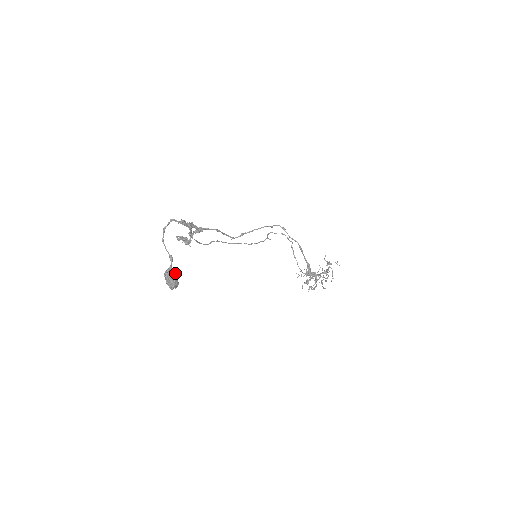
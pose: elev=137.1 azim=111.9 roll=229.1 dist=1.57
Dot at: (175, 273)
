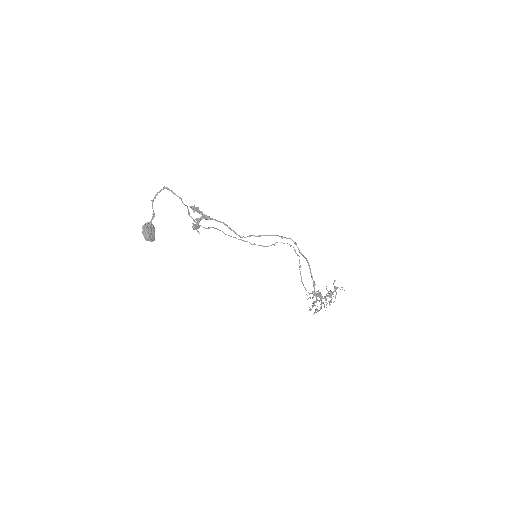
Dot at: (153, 228)
